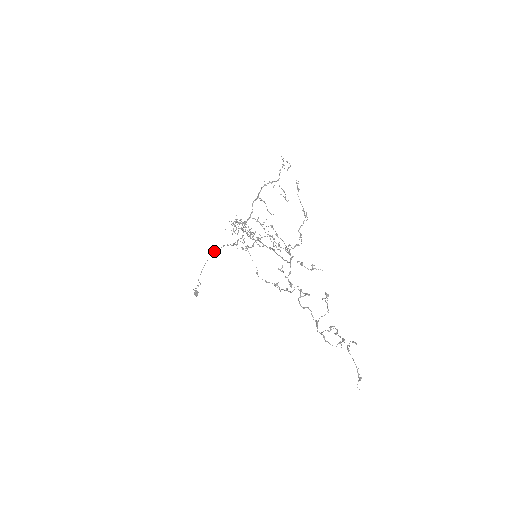
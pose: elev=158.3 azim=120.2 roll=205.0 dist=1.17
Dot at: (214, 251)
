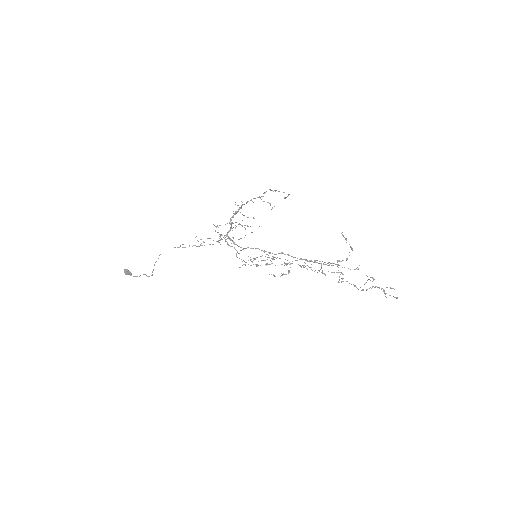
Dot at: occluded
